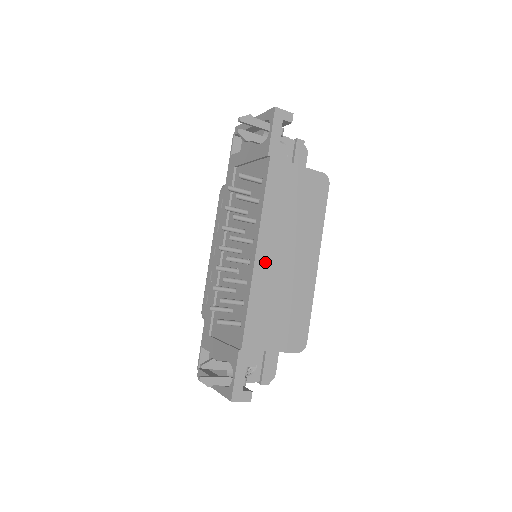
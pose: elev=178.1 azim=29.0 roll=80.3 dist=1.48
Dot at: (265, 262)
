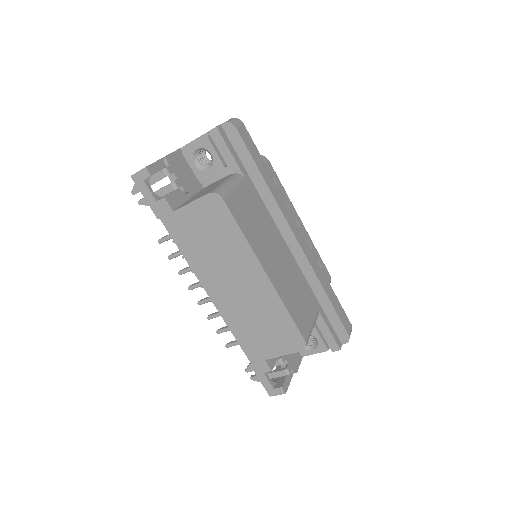
Dot at: (220, 298)
